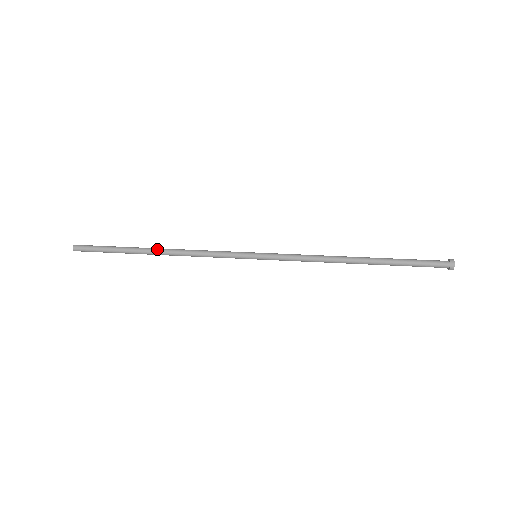
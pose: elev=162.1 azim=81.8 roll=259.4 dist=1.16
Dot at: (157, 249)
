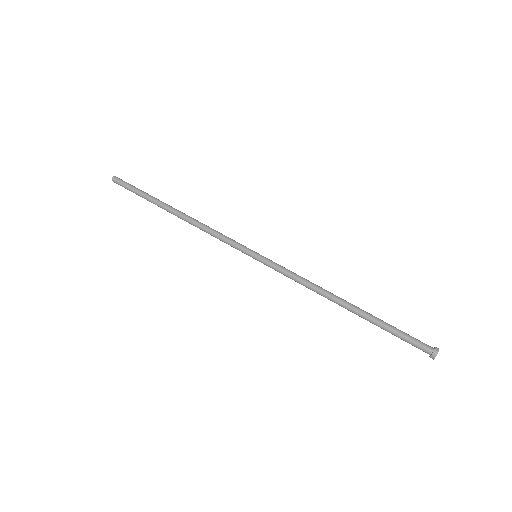
Dot at: (175, 212)
